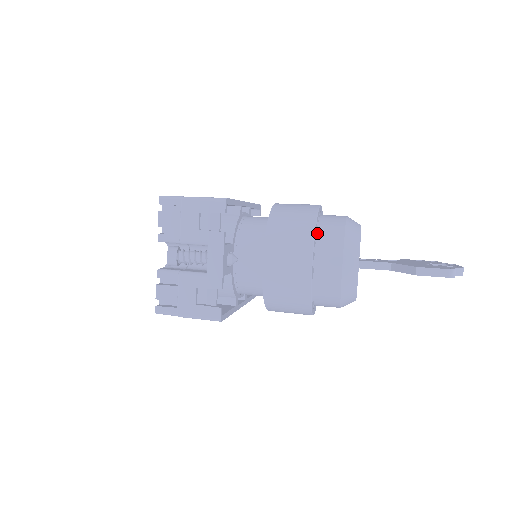
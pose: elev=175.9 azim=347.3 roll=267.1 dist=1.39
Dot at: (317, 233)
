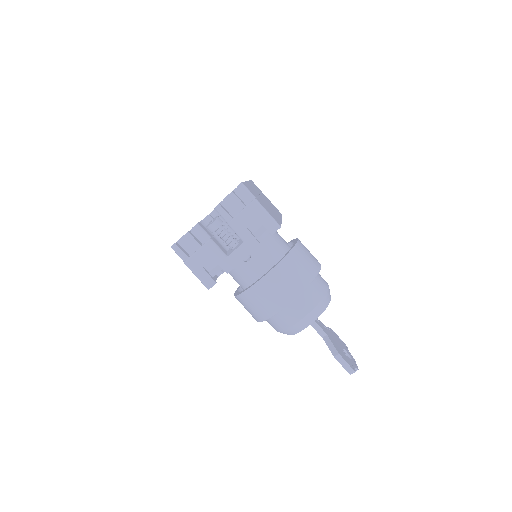
Dot at: occluded
